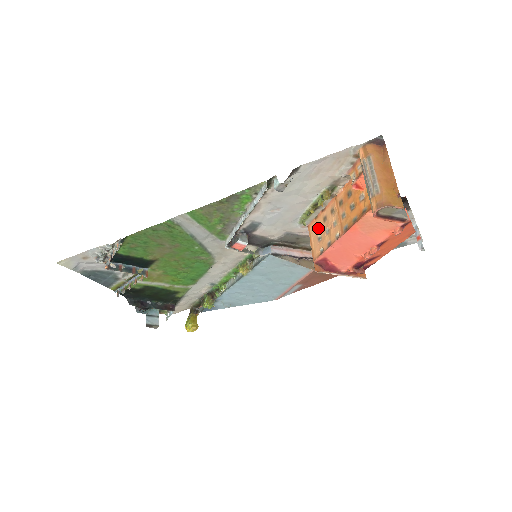
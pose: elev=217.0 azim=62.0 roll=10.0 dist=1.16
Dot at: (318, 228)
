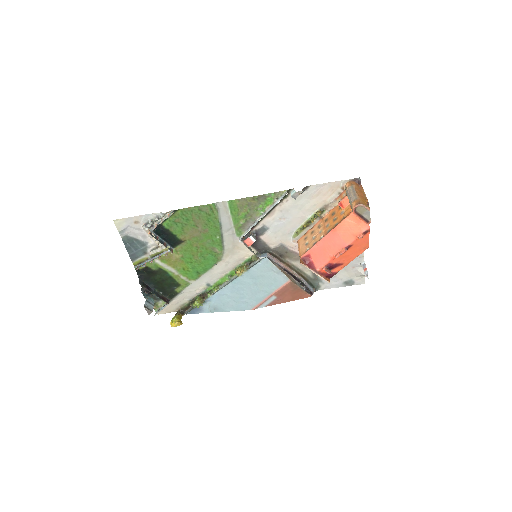
Dot at: (306, 239)
